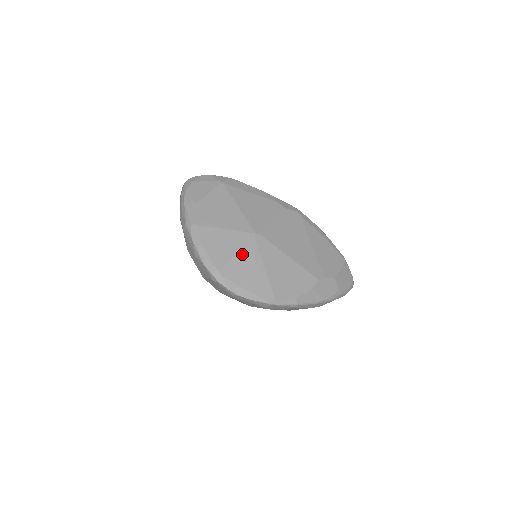
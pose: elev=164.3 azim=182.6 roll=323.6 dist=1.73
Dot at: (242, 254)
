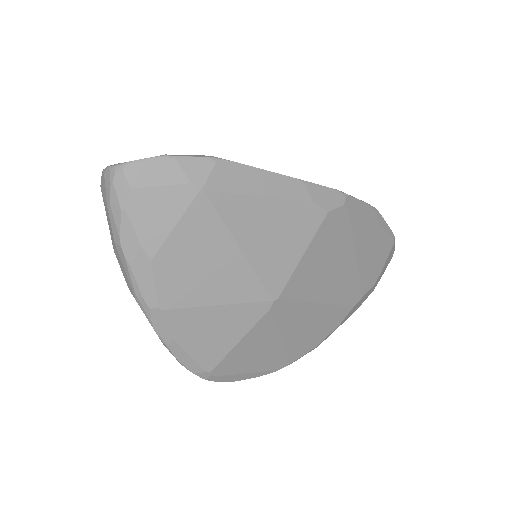
Dot at: (247, 338)
